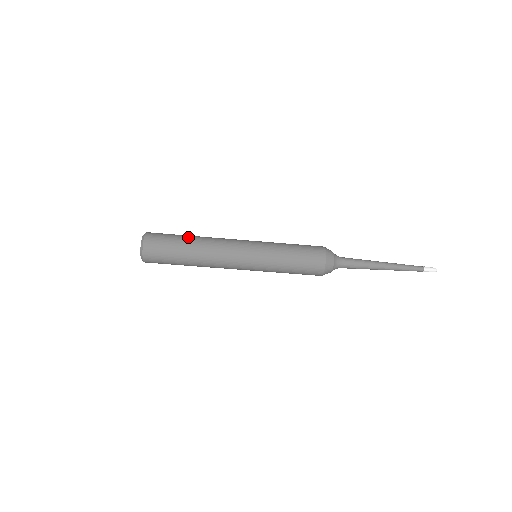
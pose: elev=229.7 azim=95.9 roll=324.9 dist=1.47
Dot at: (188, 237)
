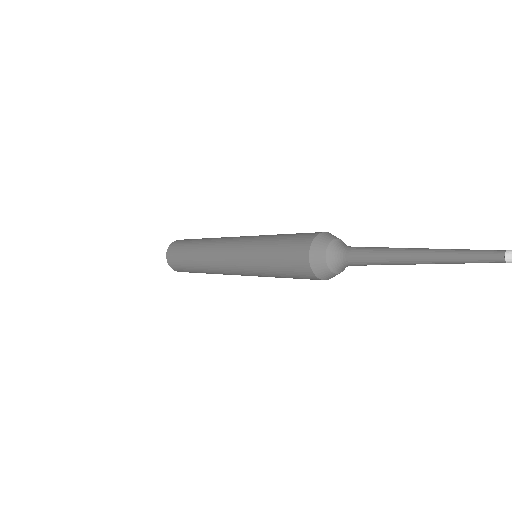
Dot at: (194, 243)
